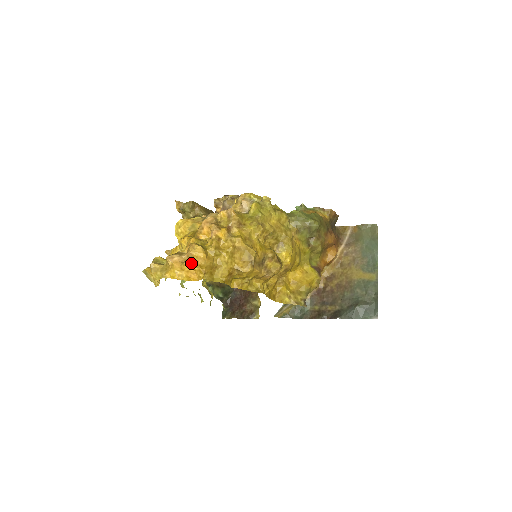
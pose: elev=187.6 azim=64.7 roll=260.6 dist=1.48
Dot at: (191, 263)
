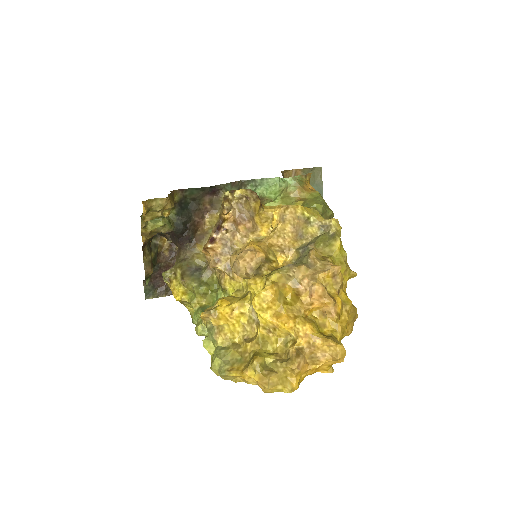
Dot at: (324, 363)
